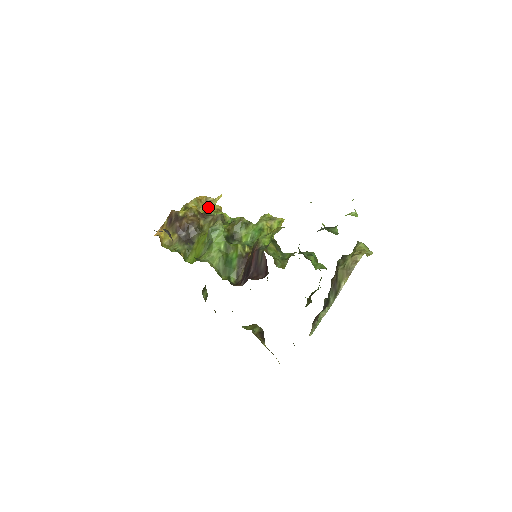
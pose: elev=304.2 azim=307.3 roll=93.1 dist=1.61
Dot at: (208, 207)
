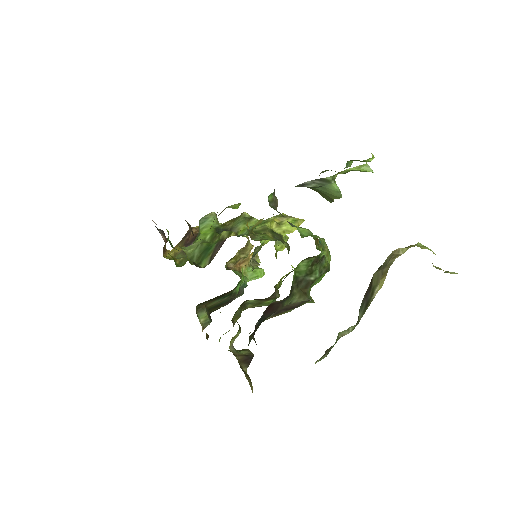
Dot at: occluded
